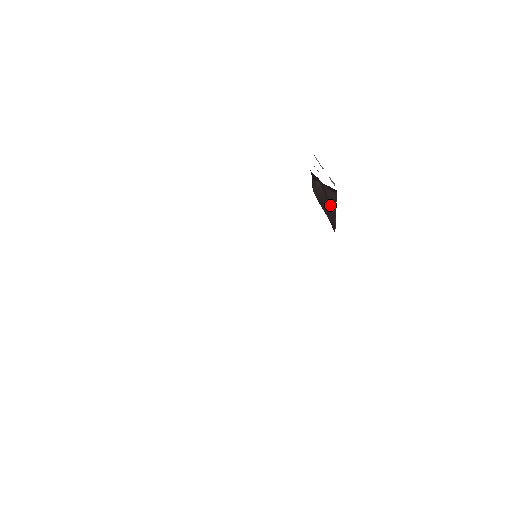
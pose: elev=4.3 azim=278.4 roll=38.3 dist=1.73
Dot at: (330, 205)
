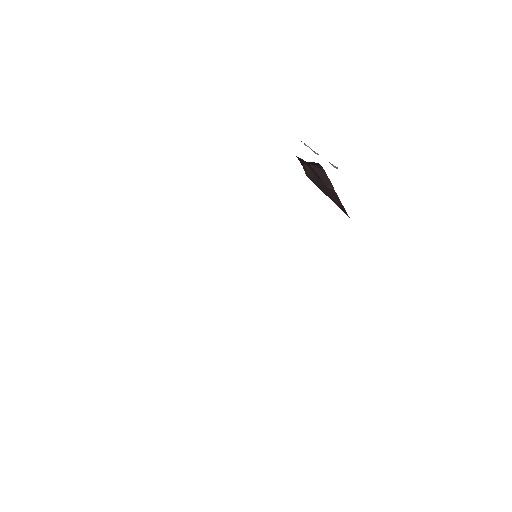
Dot at: (326, 185)
